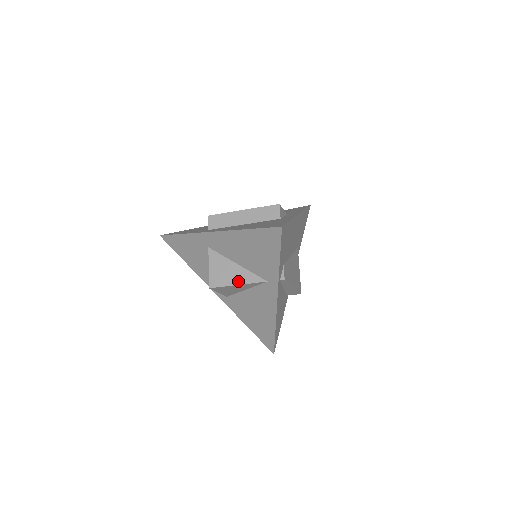
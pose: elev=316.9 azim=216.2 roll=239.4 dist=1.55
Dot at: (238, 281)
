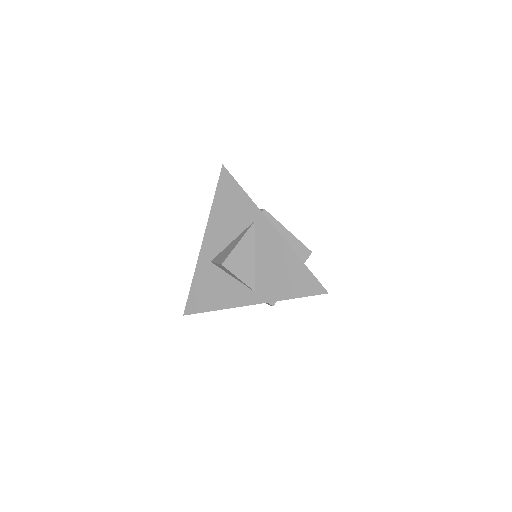
Dot at: (237, 242)
